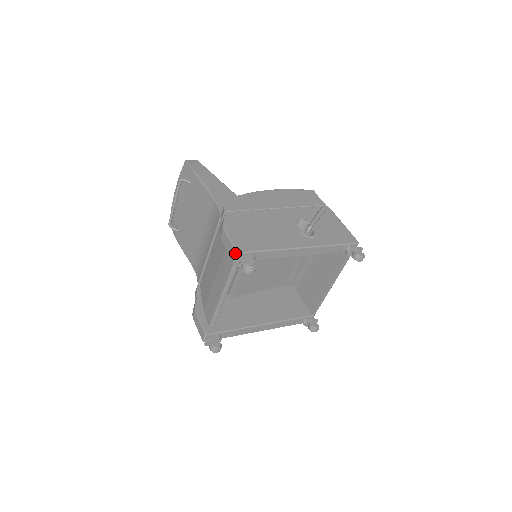
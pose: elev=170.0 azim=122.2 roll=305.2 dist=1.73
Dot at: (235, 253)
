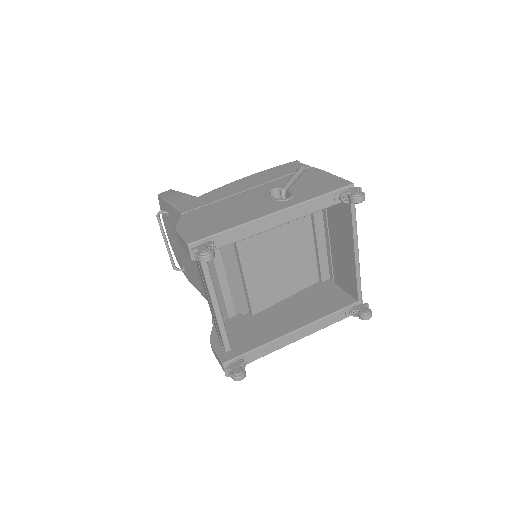
Dot at: (187, 246)
